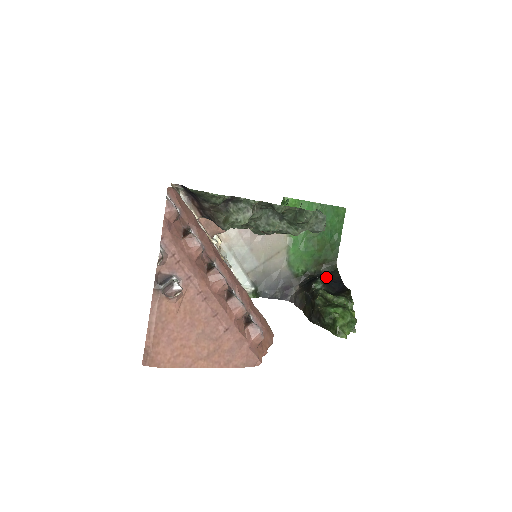
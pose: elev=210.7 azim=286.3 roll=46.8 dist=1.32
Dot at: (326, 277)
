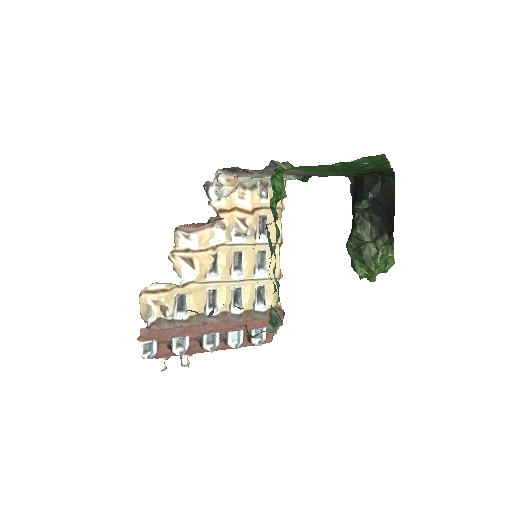
Dot at: (377, 191)
